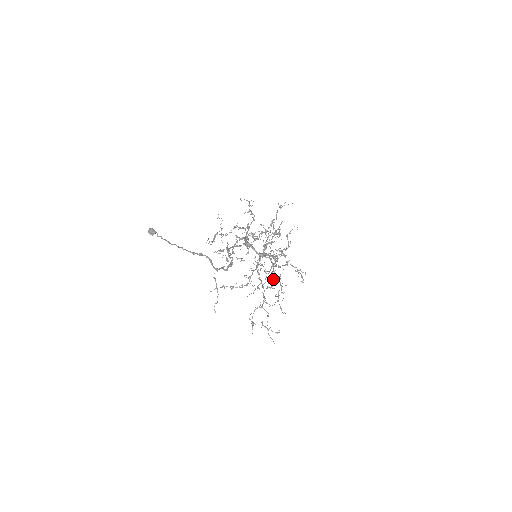
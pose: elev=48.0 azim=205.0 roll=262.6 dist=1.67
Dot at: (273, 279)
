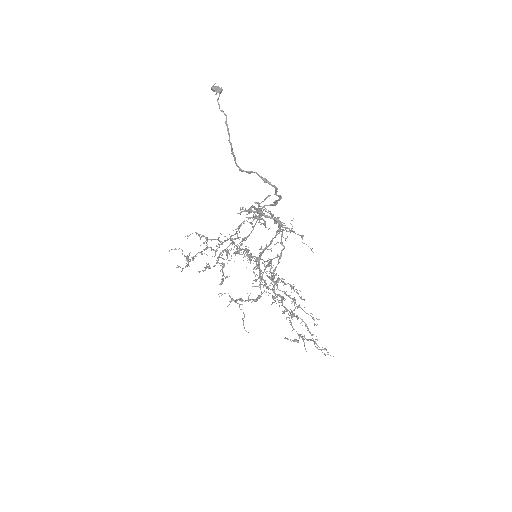
Dot at: occluded
